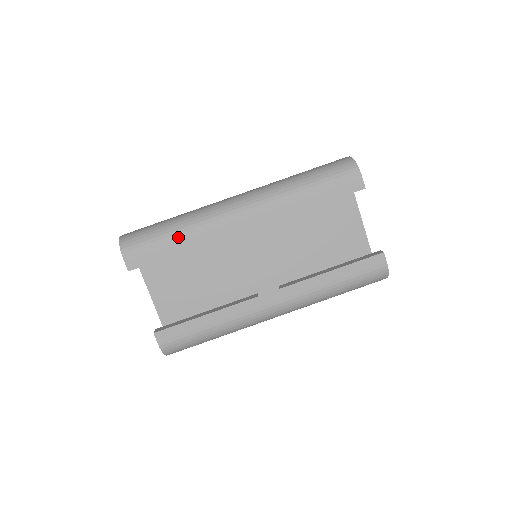
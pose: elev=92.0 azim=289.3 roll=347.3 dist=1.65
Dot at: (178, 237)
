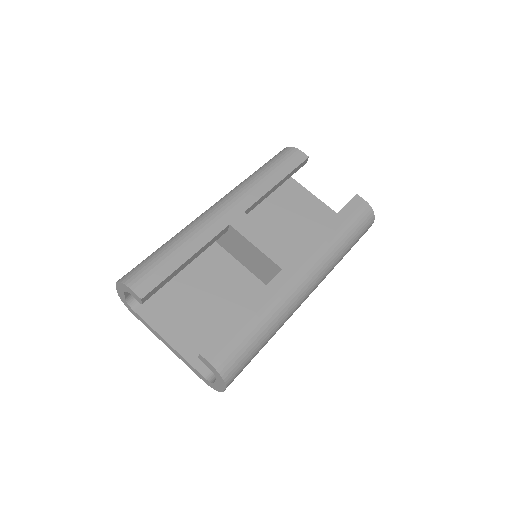
Dot at: (177, 248)
